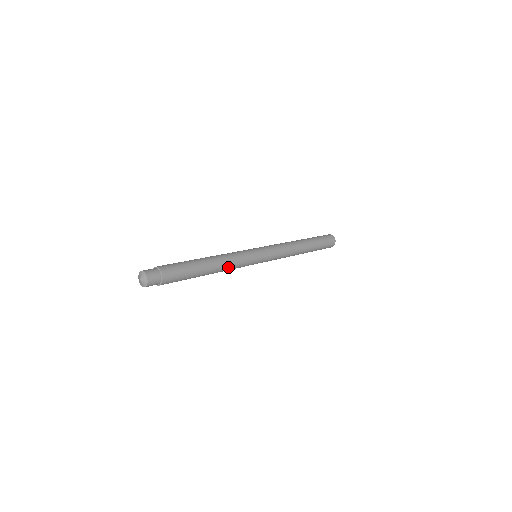
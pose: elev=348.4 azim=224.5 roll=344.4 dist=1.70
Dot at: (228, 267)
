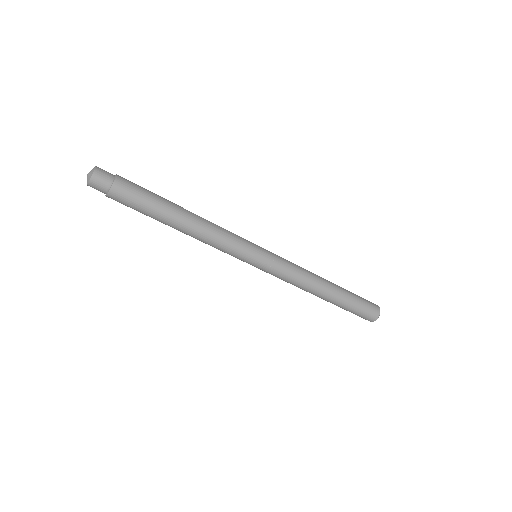
Dot at: (211, 223)
